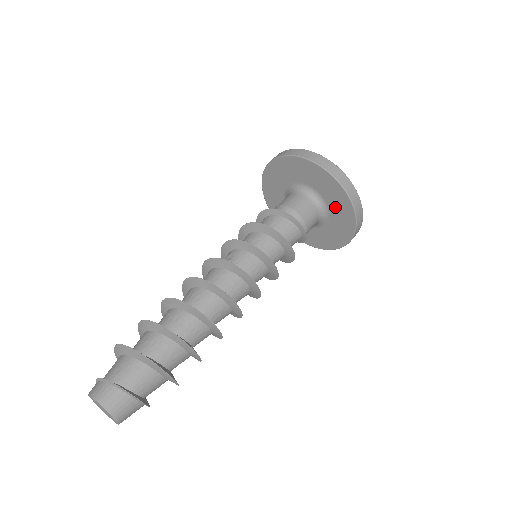
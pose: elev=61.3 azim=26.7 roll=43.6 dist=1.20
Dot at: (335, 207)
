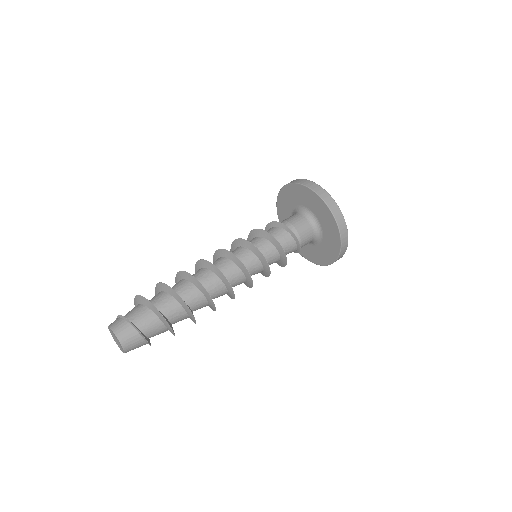
Dot at: (323, 220)
